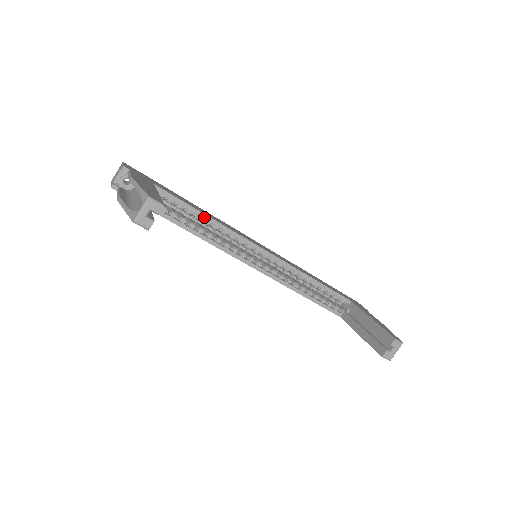
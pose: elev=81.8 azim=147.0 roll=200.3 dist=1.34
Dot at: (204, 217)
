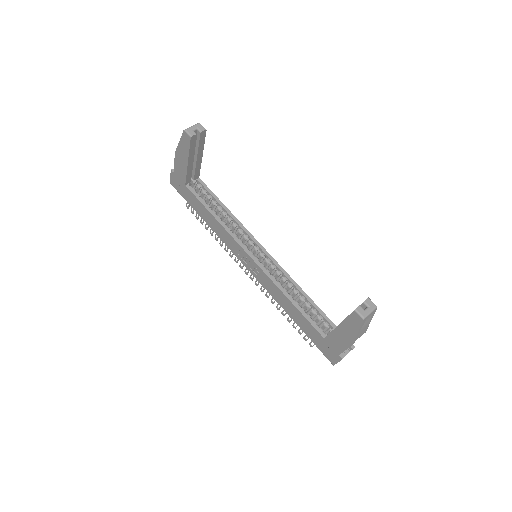
Dot at: (225, 208)
